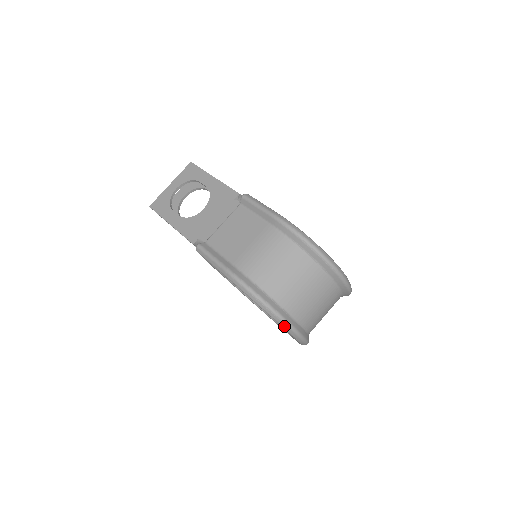
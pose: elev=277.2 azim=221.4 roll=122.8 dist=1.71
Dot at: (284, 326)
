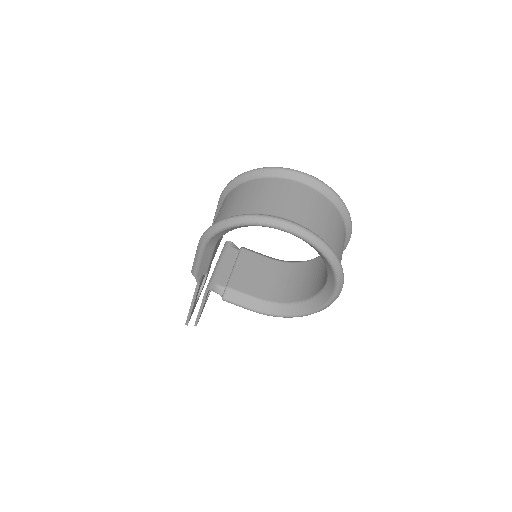
Dot at: (256, 220)
